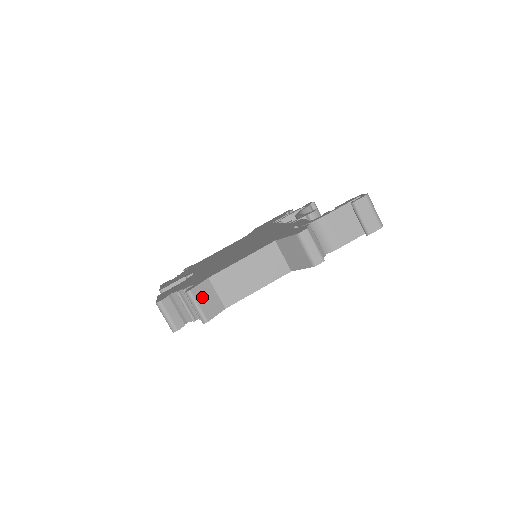
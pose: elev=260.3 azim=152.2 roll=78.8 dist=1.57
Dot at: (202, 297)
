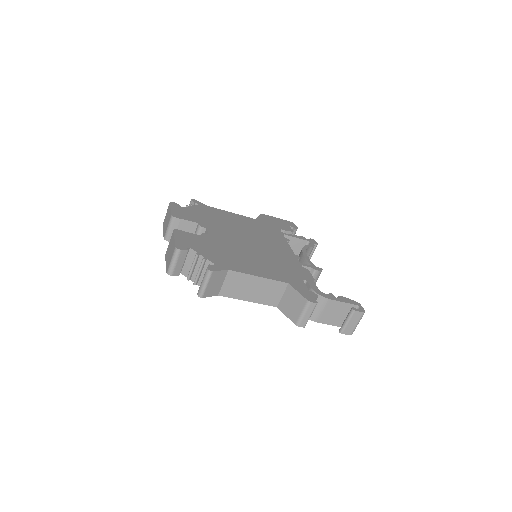
Dot at: (214, 280)
